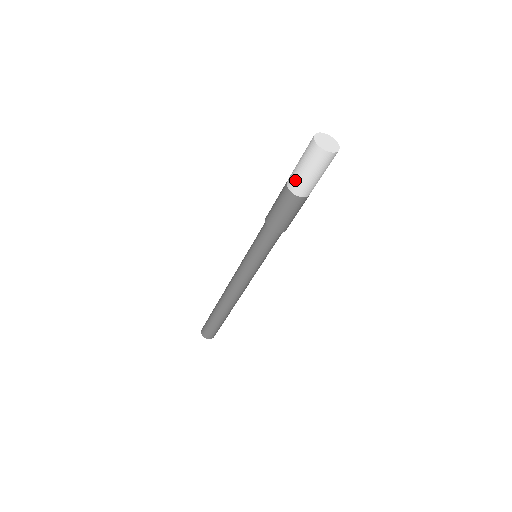
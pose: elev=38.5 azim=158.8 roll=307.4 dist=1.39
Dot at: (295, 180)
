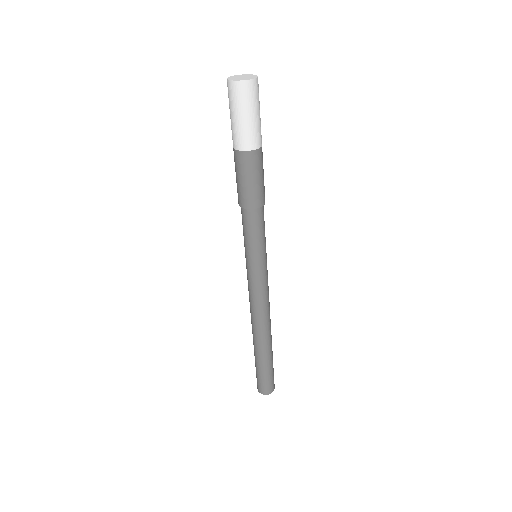
Dot at: (238, 135)
